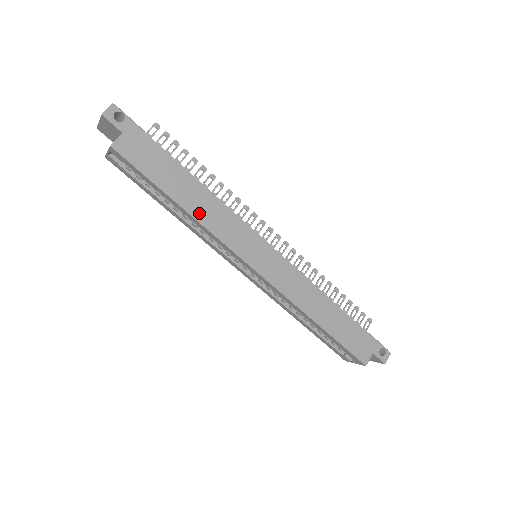
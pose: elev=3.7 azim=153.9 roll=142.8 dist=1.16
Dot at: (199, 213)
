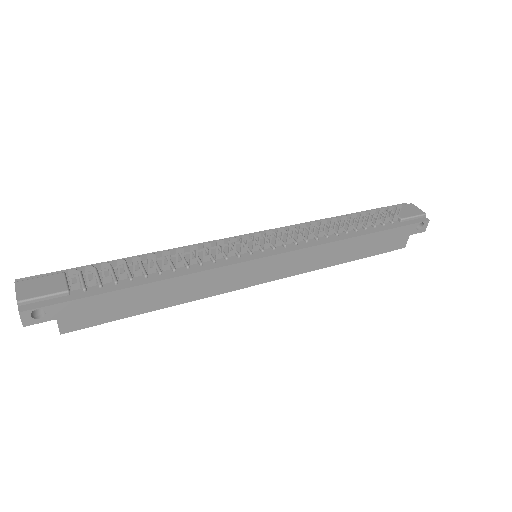
Dot at: (182, 298)
